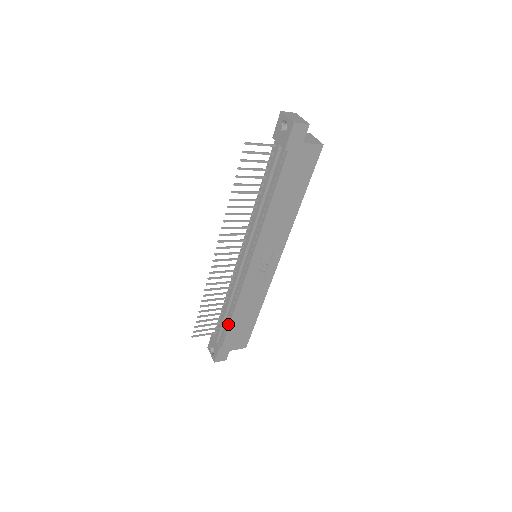
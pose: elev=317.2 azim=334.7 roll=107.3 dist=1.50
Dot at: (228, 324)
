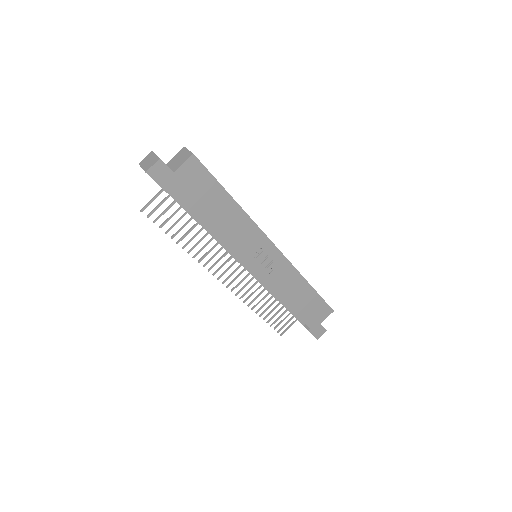
Dot at: (293, 312)
